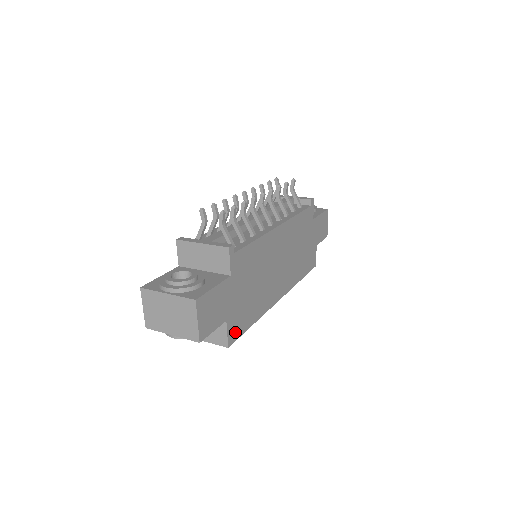
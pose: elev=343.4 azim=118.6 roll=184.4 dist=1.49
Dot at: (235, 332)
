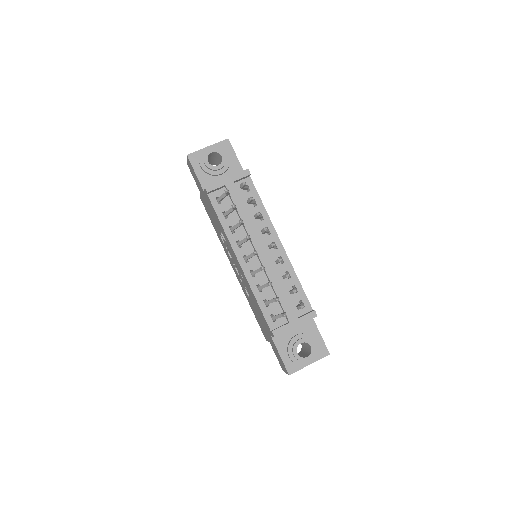
Dot at: occluded
